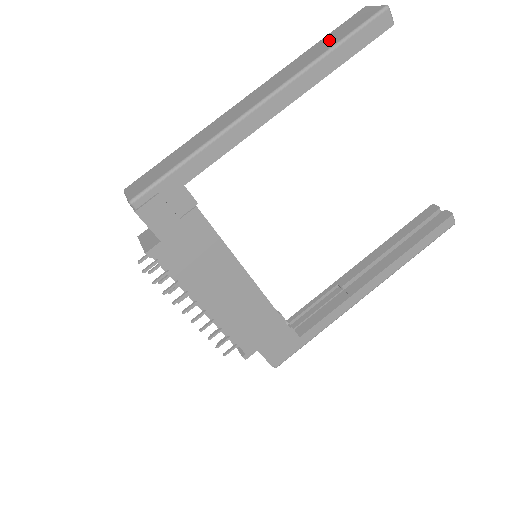
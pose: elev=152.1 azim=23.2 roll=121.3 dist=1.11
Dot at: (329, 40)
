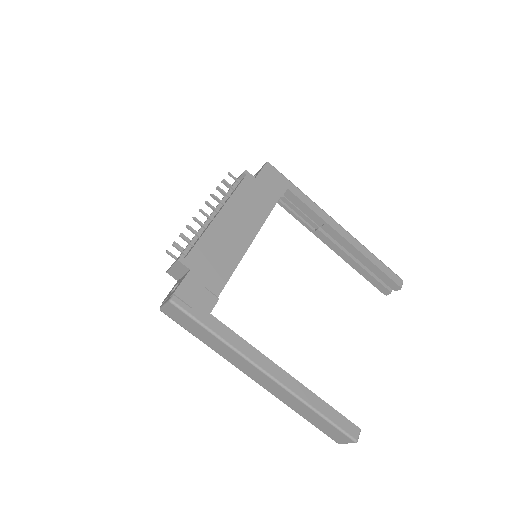
Dot at: occluded
